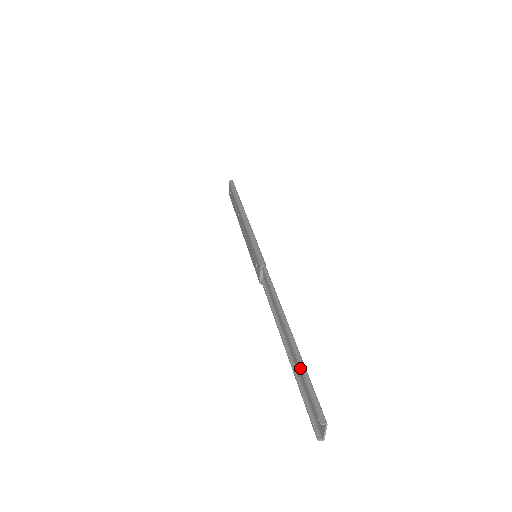
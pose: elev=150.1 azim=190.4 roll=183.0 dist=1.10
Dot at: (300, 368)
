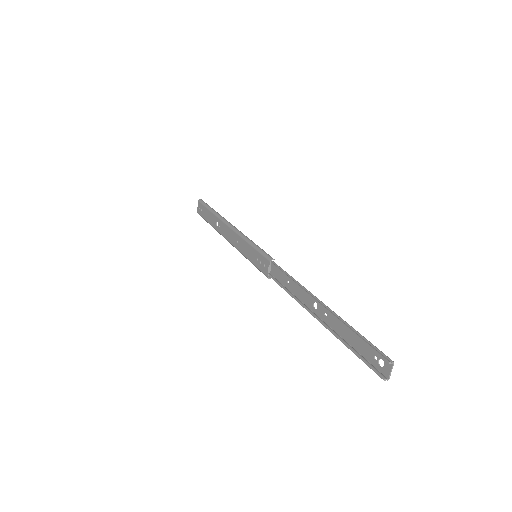
Dot at: (350, 328)
